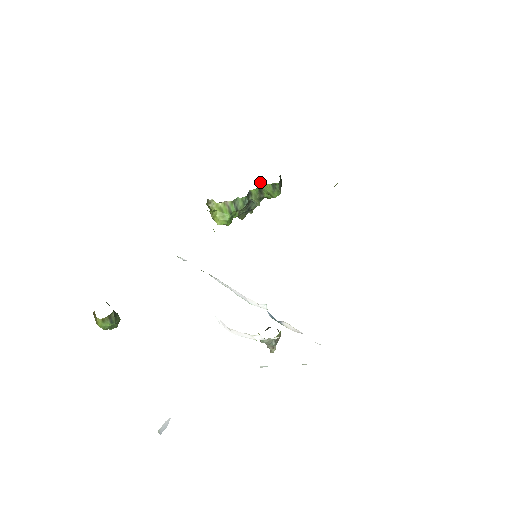
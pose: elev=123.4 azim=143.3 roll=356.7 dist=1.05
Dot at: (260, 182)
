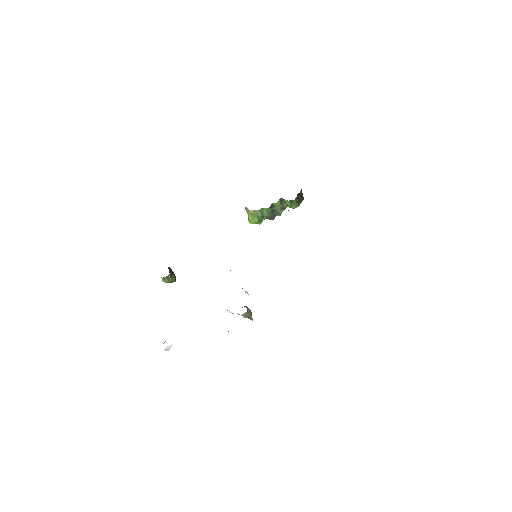
Dot at: occluded
